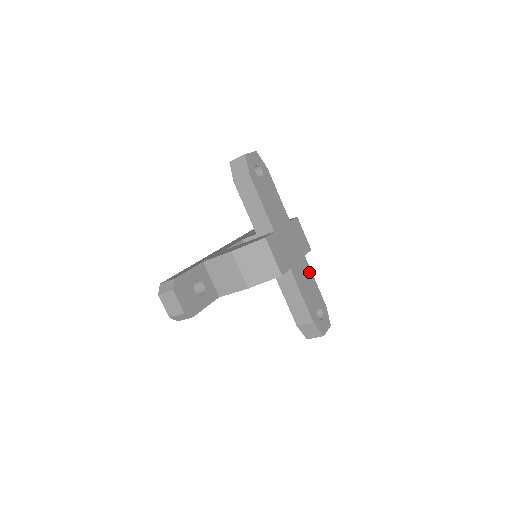
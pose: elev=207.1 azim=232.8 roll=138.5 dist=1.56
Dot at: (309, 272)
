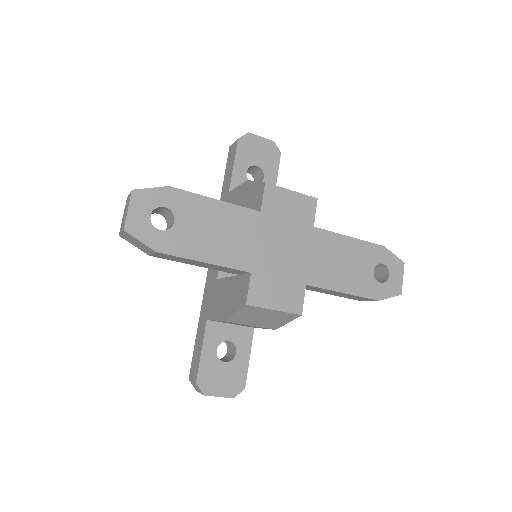
Dot at: (334, 240)
